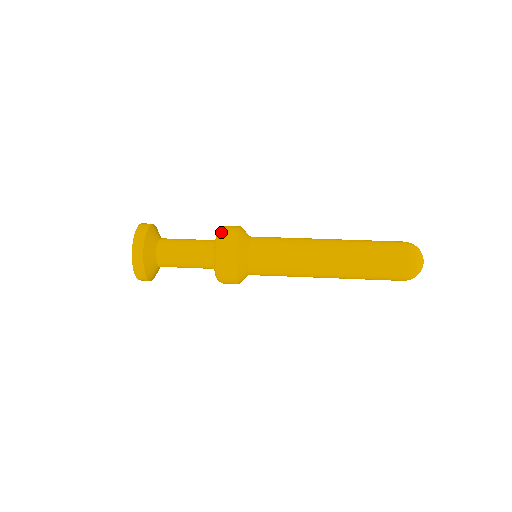
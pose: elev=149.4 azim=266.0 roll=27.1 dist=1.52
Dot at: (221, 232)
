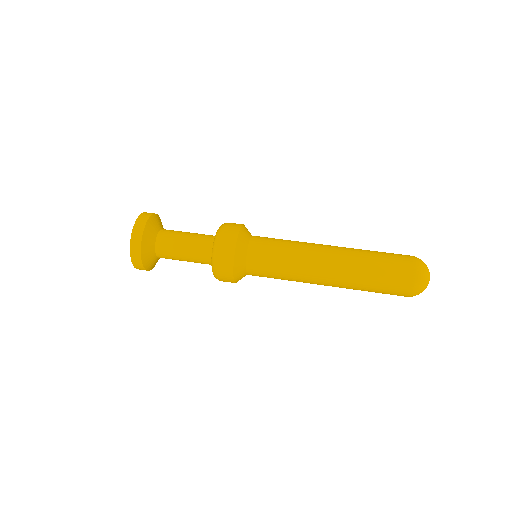
Dot at: (217, 247)
